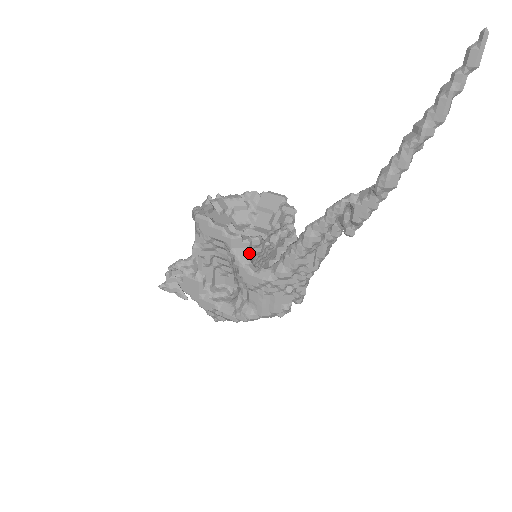
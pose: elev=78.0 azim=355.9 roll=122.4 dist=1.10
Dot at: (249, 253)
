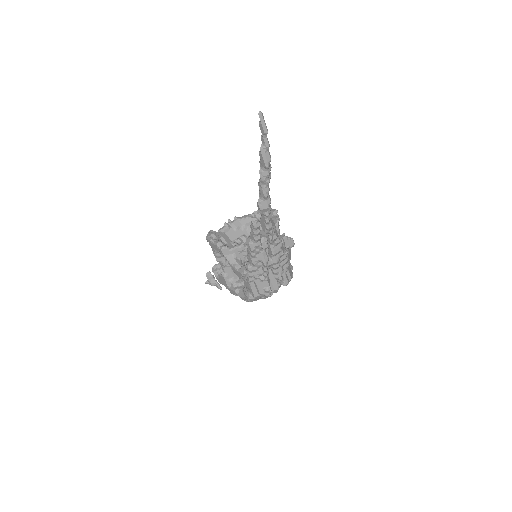
Dot at: (237, 257)
